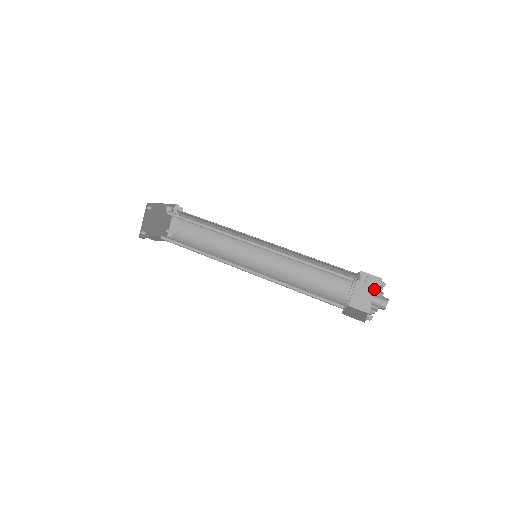
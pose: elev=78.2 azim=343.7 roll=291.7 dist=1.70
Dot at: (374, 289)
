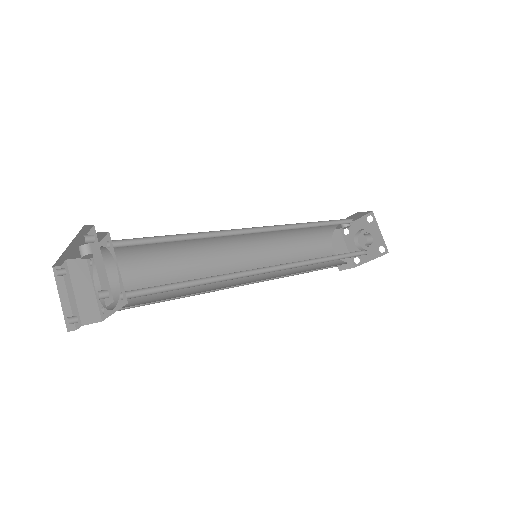
Dot at: (342, 242)
